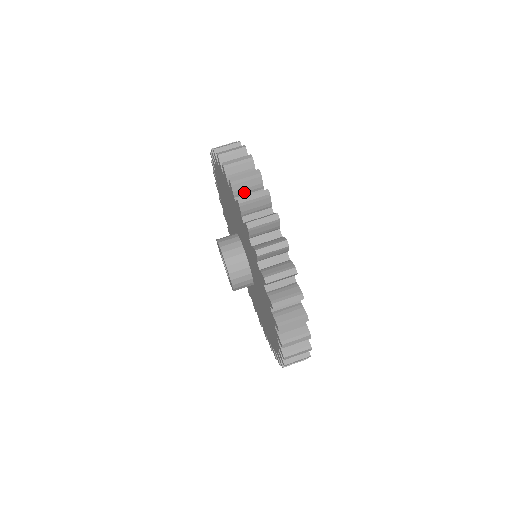
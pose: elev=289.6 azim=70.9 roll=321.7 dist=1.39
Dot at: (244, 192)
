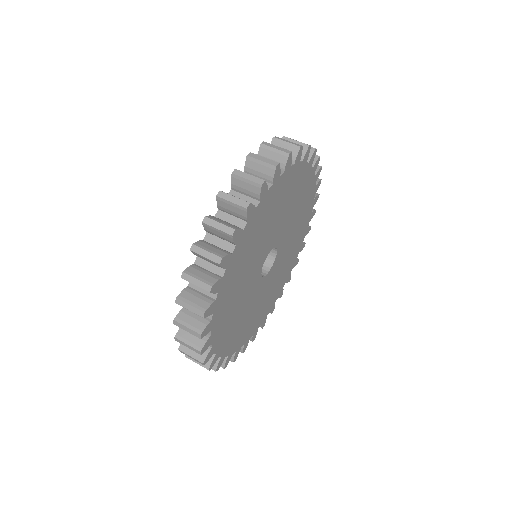
Dot at: occluded
